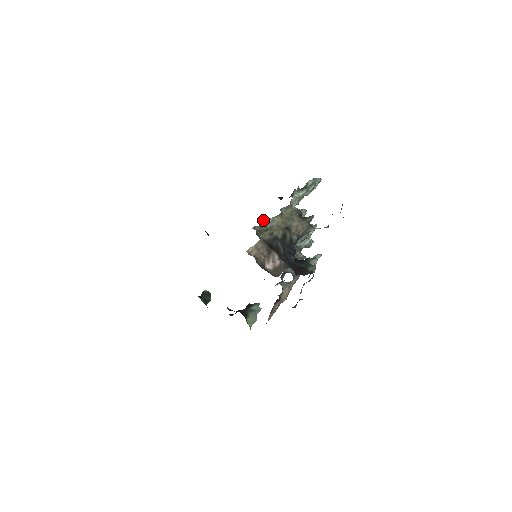
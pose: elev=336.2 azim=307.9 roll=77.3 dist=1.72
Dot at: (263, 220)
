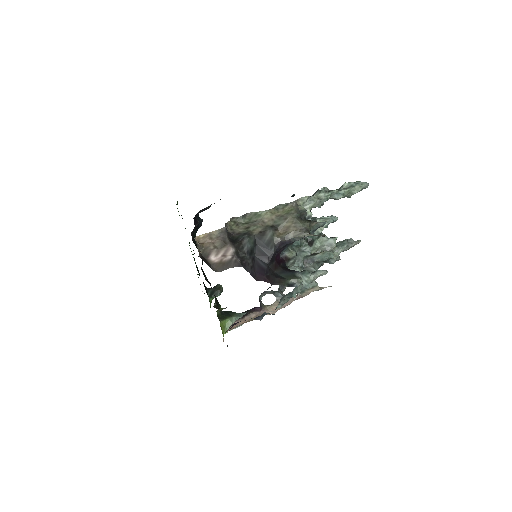
Dot at: occluded
